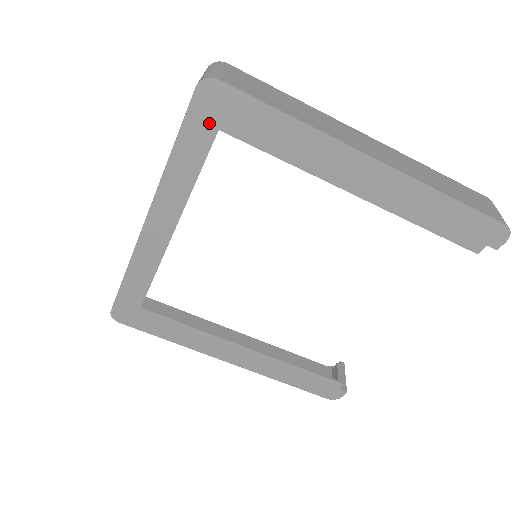
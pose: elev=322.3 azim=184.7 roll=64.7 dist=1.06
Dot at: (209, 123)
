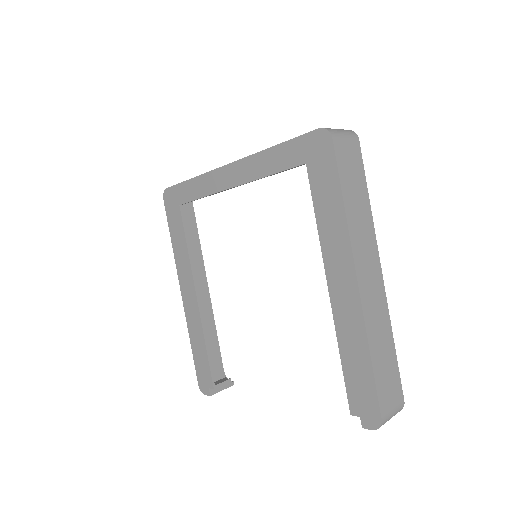
Dot at: (306, 154)
